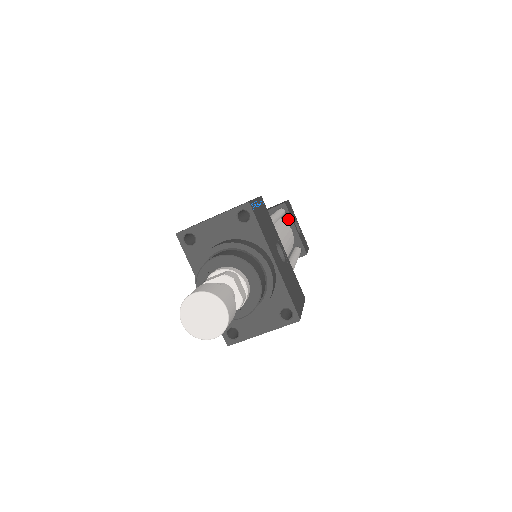
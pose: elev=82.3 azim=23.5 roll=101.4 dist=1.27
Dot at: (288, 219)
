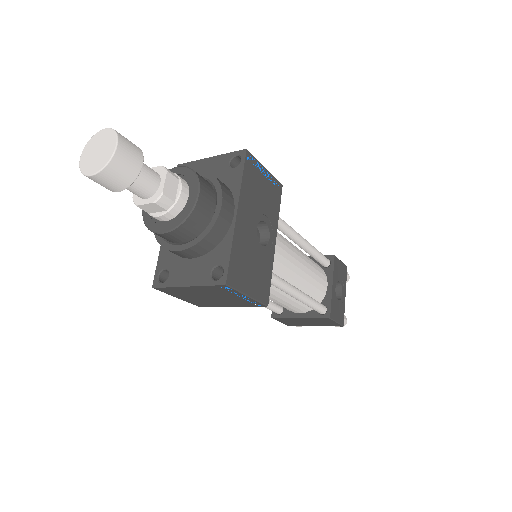
Dot at: (329, 272)
